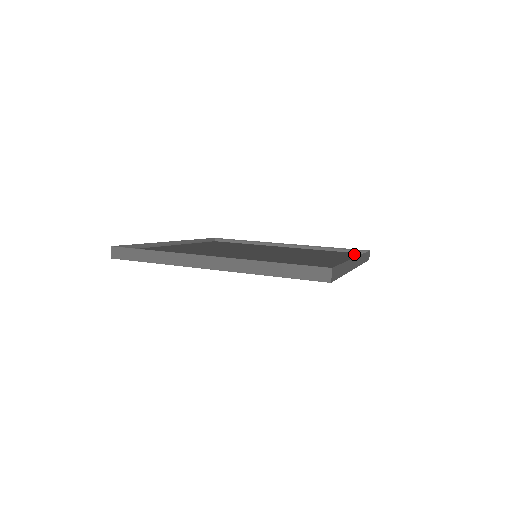
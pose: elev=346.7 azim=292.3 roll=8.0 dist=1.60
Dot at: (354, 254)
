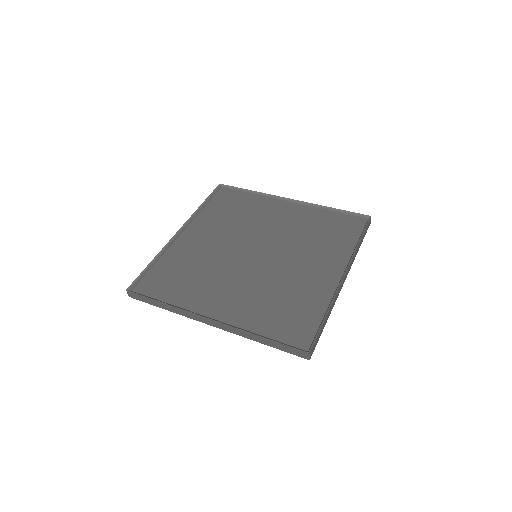
Dot at: (353, 228)
